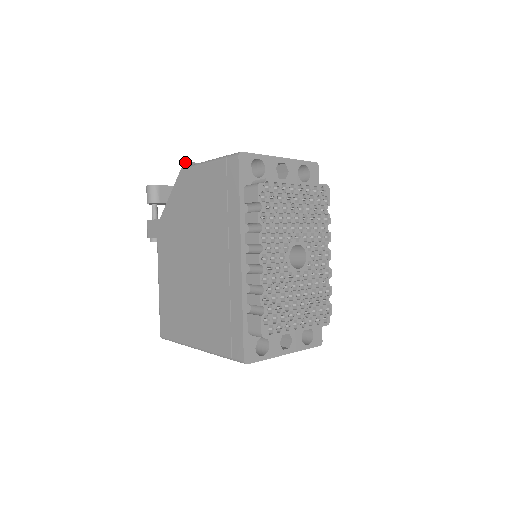
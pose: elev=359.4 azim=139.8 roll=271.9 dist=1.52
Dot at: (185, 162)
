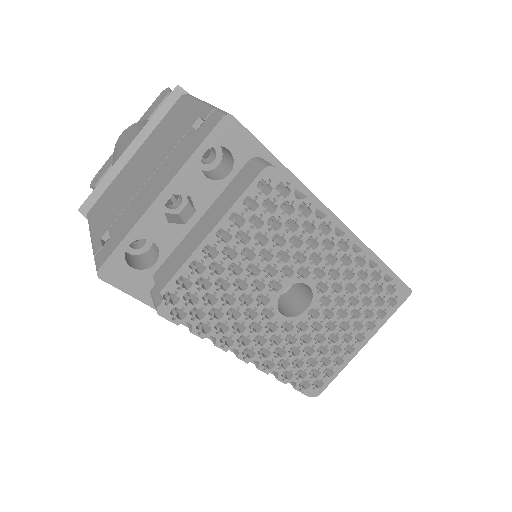
Dot at: (79, 211)
